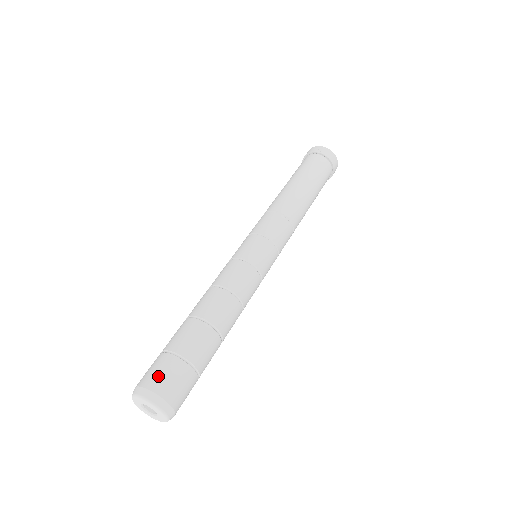
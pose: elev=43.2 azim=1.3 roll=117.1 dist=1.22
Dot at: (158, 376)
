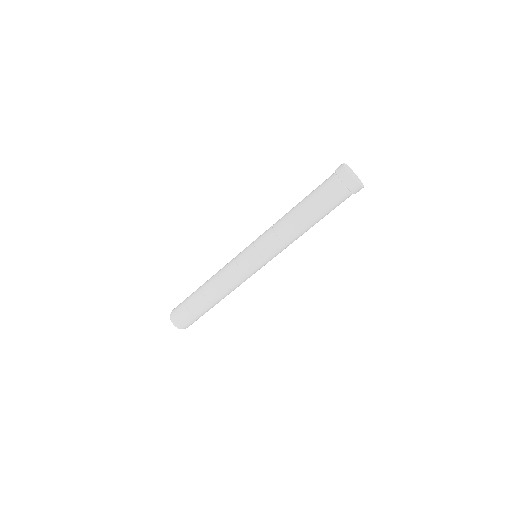
Dot at: (176, 308)
